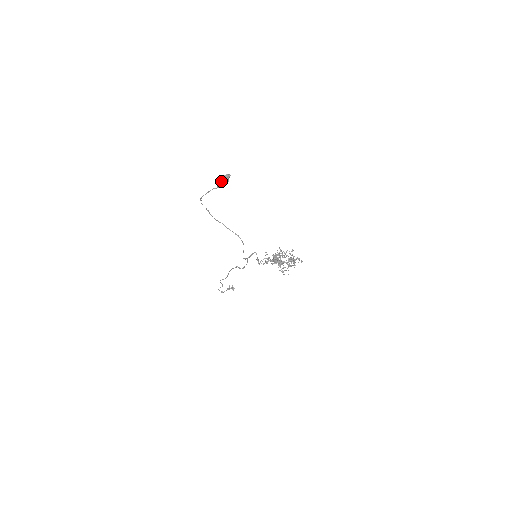
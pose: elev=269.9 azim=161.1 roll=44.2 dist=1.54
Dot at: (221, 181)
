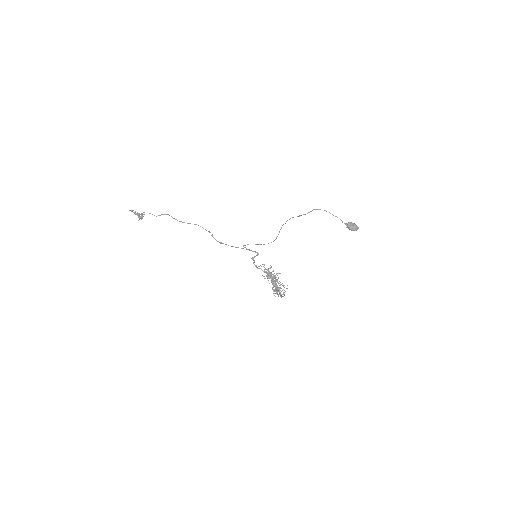
Dot at: (356, 227)
